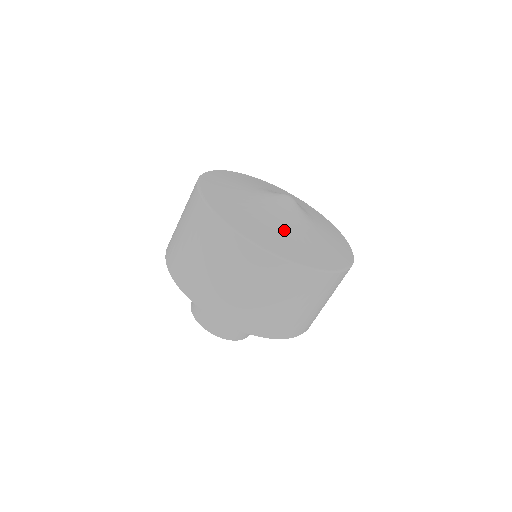
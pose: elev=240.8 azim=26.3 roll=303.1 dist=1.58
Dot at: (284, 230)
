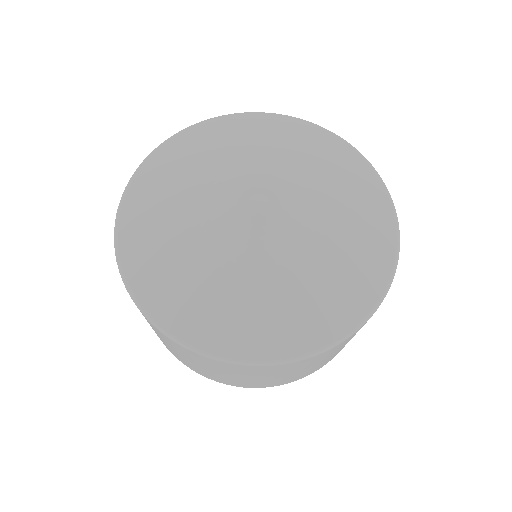
Dot at: (262, 290)
